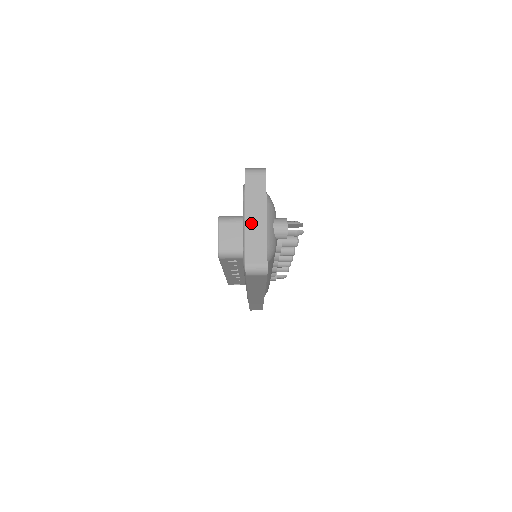
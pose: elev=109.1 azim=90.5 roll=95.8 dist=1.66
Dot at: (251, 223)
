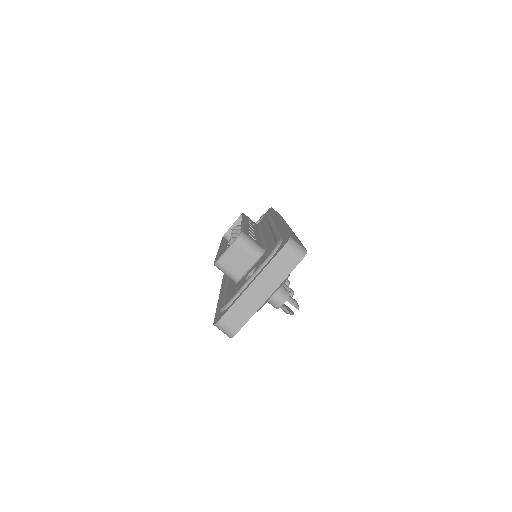
Dot at: (252, 292)
